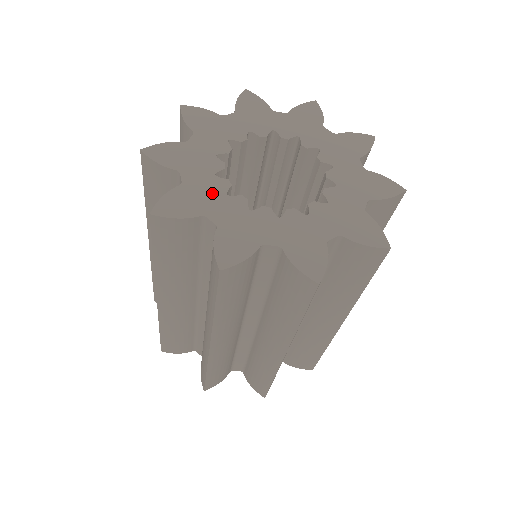
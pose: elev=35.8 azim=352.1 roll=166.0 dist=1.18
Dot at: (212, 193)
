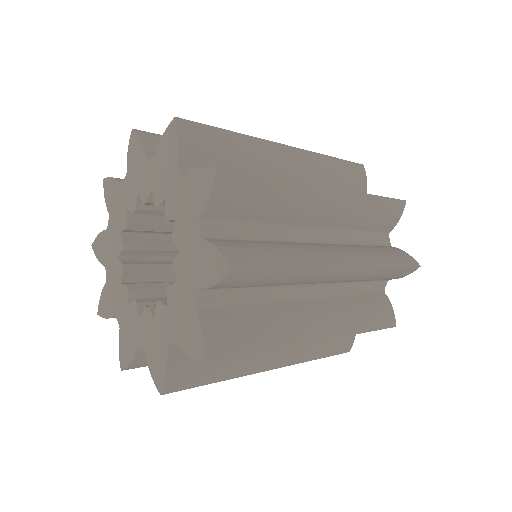
Dot at: (113, 250)
